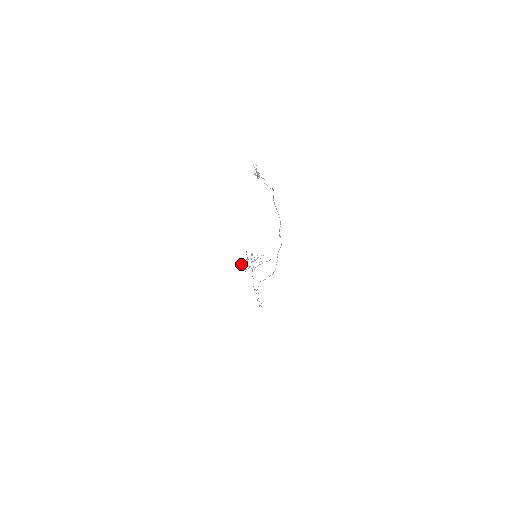
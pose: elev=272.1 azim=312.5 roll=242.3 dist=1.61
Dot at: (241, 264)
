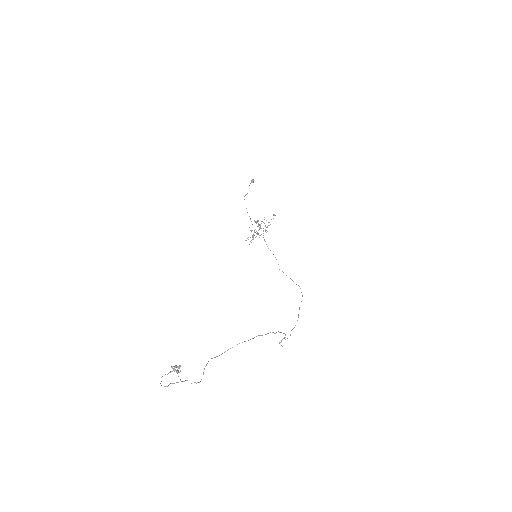
Dot at: (249, 244)
